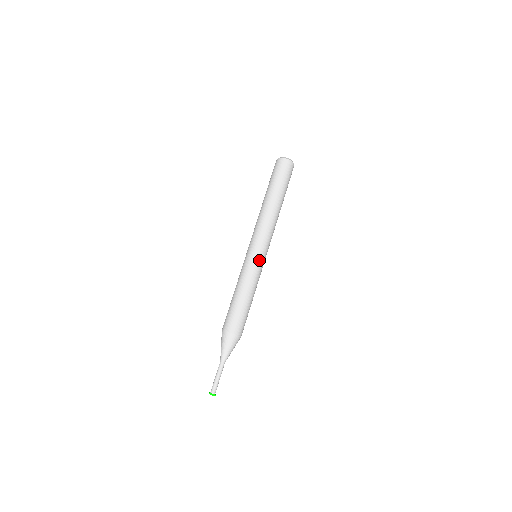
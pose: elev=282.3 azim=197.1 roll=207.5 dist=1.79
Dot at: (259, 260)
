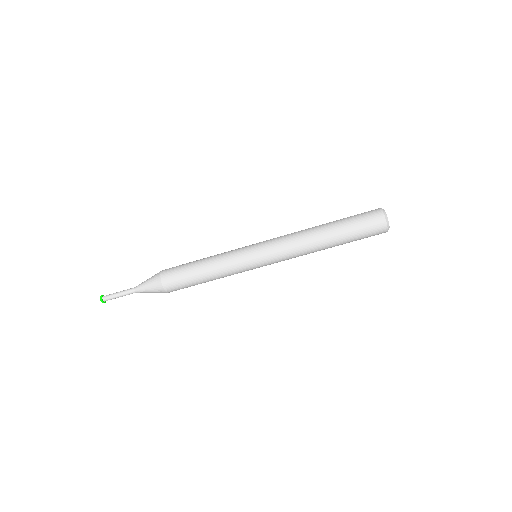
Dot at: occluded
